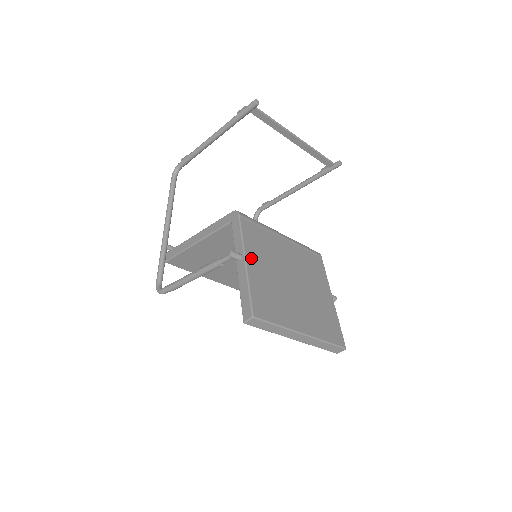
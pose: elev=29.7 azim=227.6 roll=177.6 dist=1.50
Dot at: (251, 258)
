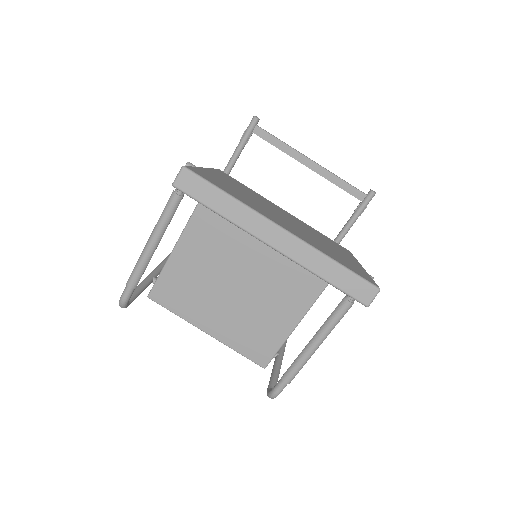
Dot at: (215, 173)
